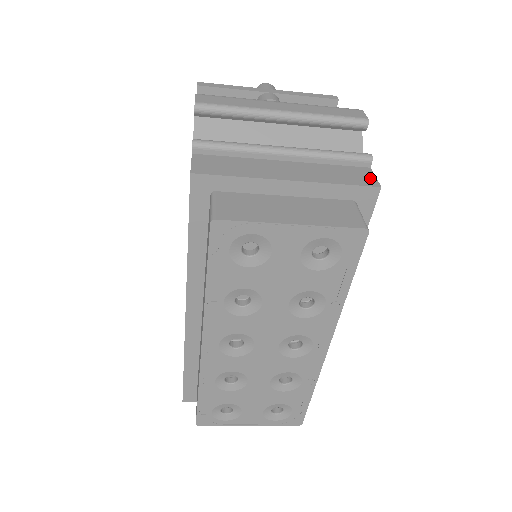
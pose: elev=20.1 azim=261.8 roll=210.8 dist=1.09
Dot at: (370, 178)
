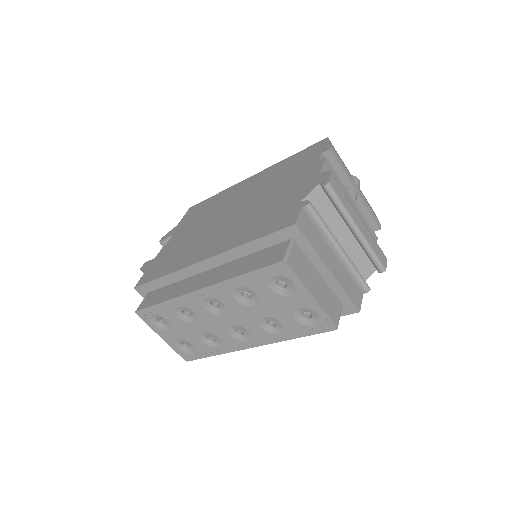
Dot at: (359, 301)
